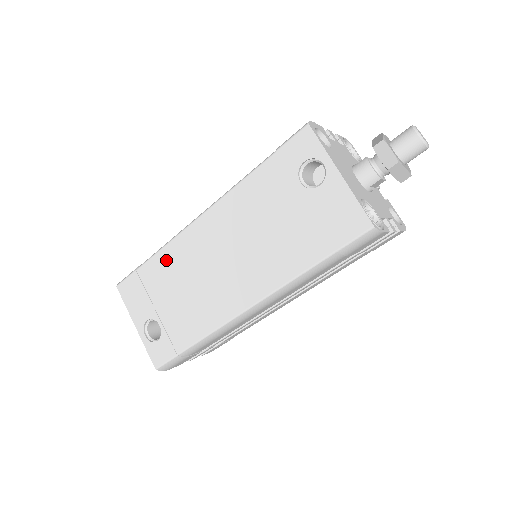
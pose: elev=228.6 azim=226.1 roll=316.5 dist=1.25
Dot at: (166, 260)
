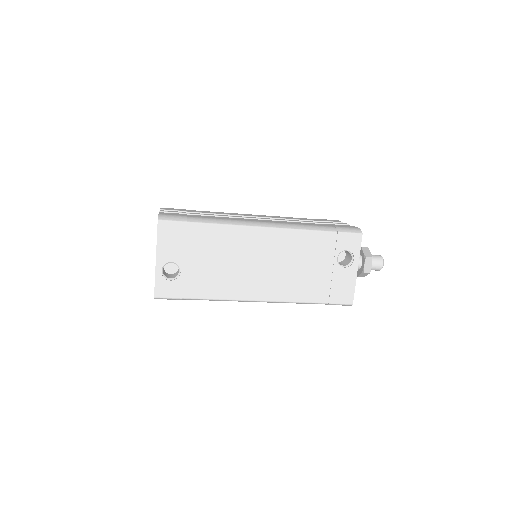
Dot at: (219, 234)
